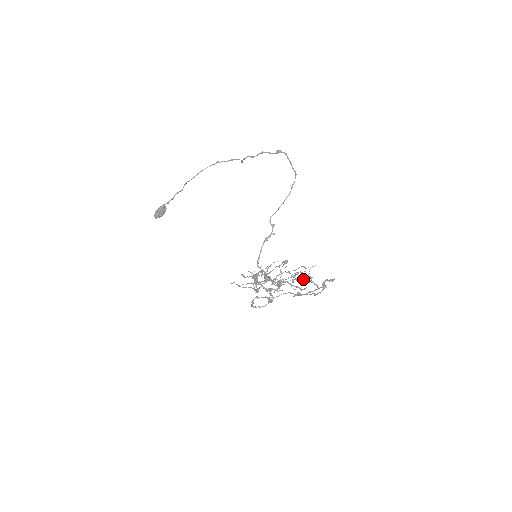
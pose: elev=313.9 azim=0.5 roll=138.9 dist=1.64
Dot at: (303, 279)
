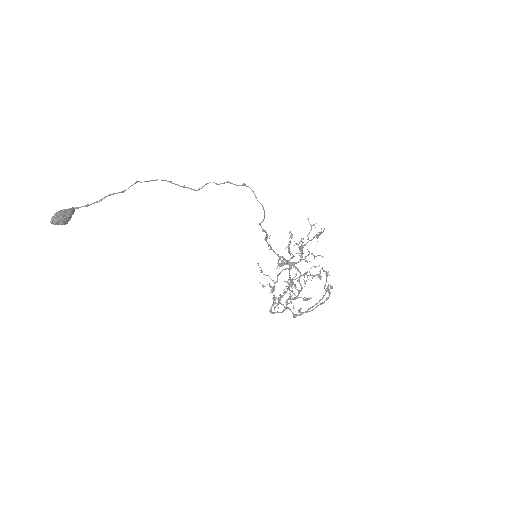
Dot at: (320, 272)
